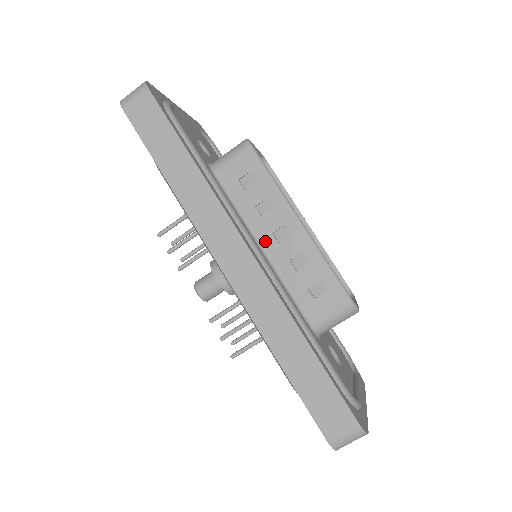
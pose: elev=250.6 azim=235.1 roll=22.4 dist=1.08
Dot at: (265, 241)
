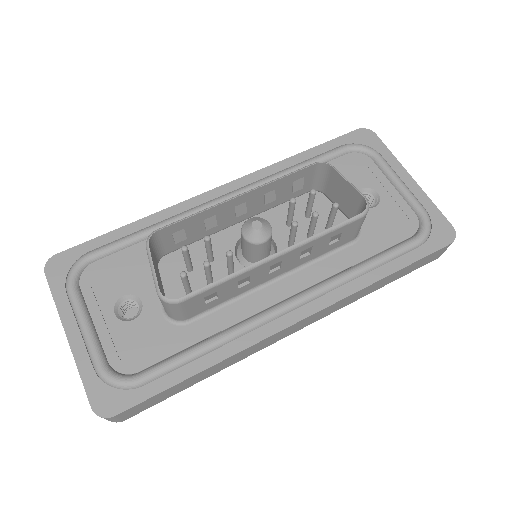
Dot at: (271, 277)
